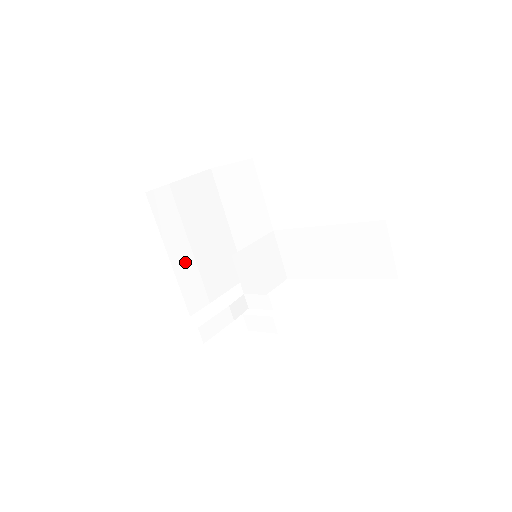
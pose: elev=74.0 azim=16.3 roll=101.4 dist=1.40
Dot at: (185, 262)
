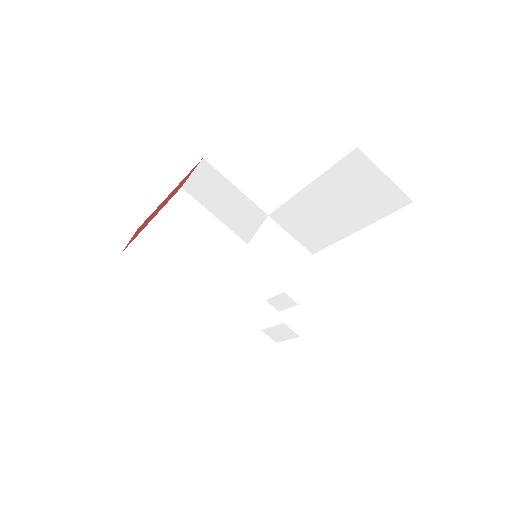
Dot at: (201, 294)
